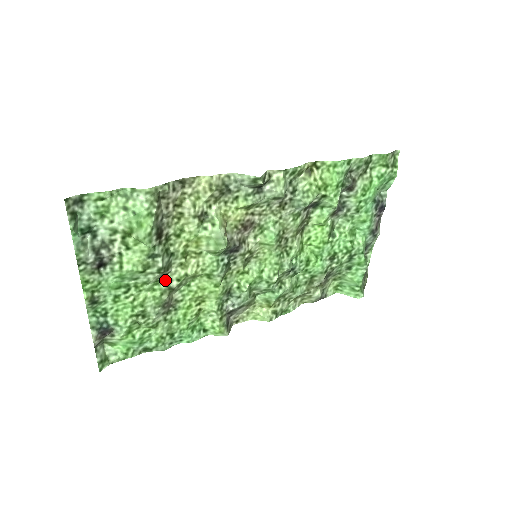
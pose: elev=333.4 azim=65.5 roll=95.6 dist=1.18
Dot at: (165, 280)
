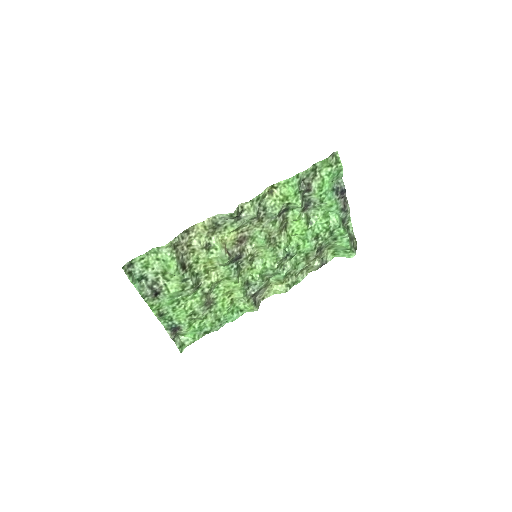
Dot at: (200, 290)
